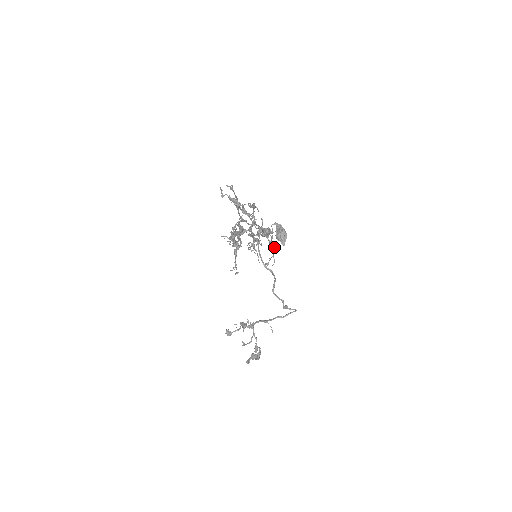
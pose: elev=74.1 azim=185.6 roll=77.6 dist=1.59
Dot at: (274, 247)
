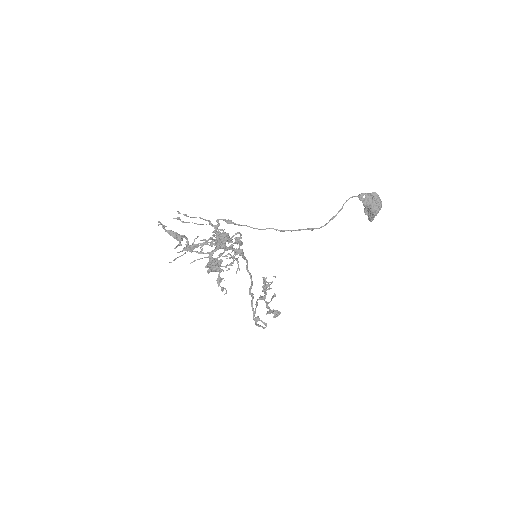
Dot at: (219, 285)
